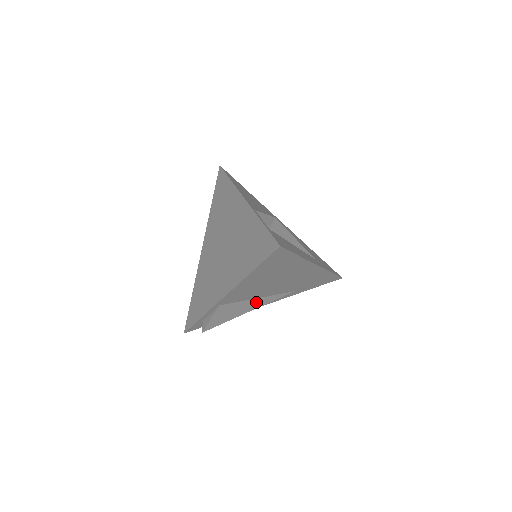
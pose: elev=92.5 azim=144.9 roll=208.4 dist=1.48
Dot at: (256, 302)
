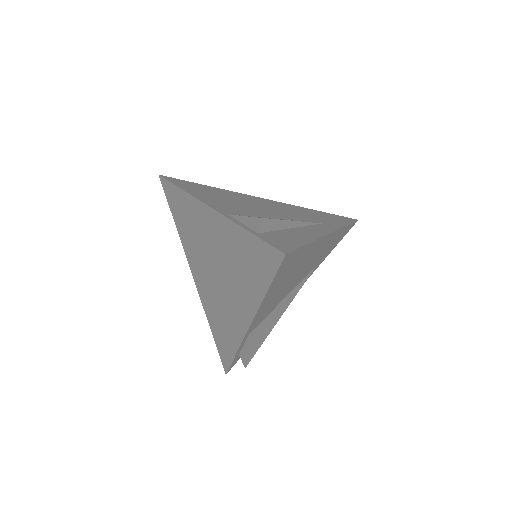
Dot at: (283, 304)
